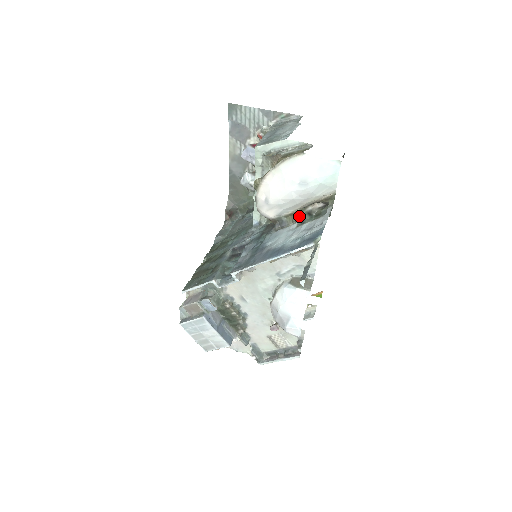
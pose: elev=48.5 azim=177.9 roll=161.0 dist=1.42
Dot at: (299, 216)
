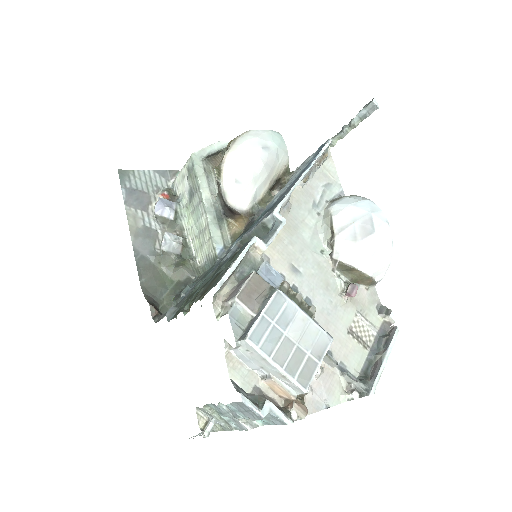
Dot at: (272, 196)
